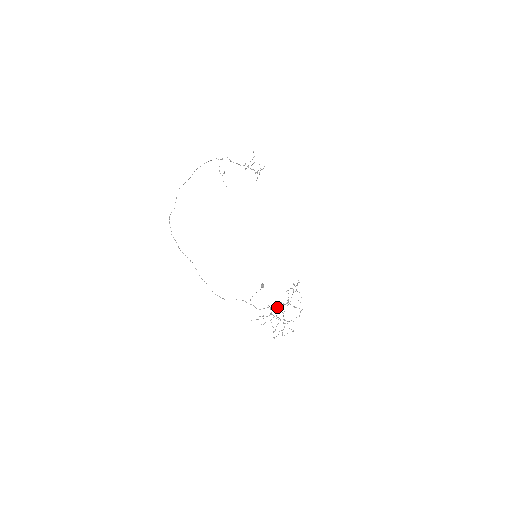
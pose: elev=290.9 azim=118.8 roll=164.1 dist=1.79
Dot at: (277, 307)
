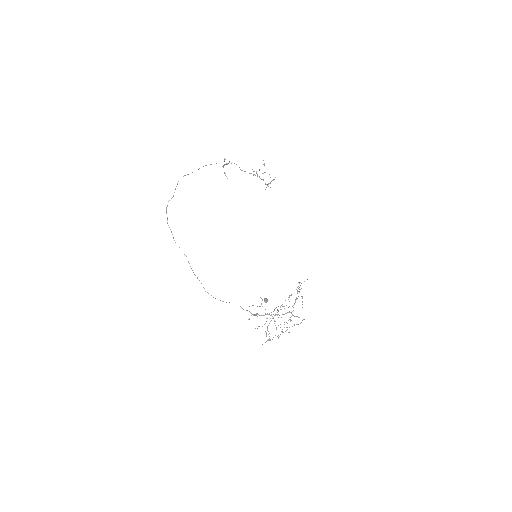
Dot at: occluded
